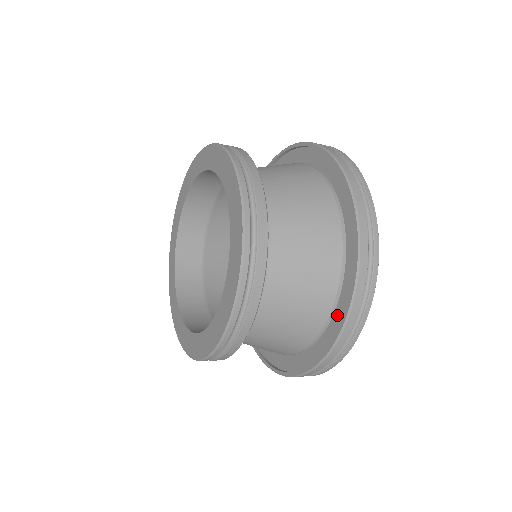
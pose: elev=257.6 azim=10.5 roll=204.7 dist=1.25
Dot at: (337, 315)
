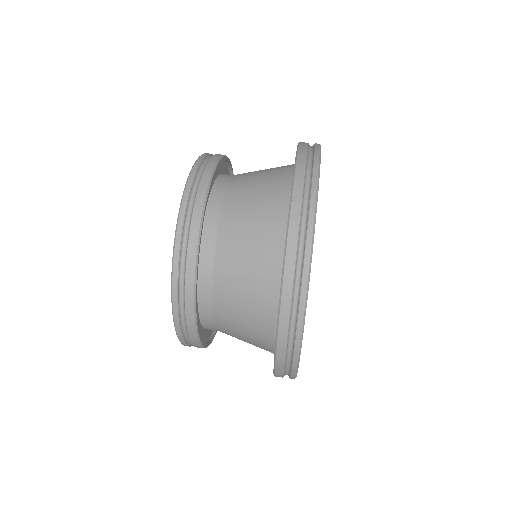
Dot at: occluded
